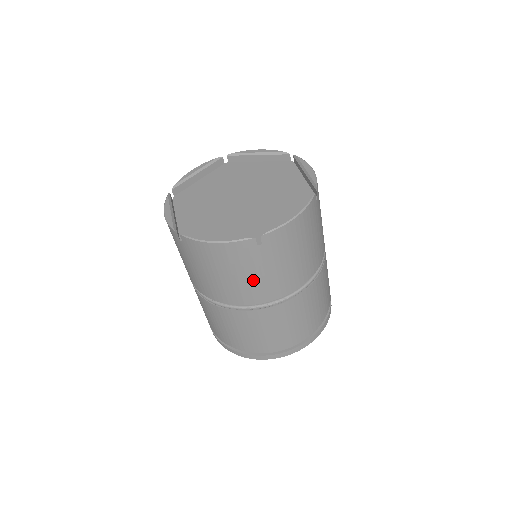
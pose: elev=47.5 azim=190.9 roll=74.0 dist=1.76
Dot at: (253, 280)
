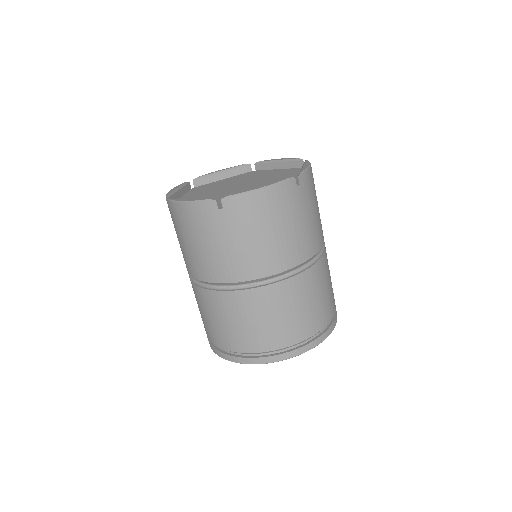
Dot at: (218, 251)
